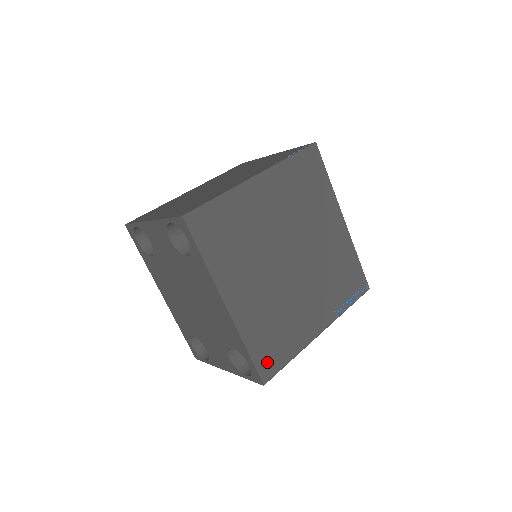
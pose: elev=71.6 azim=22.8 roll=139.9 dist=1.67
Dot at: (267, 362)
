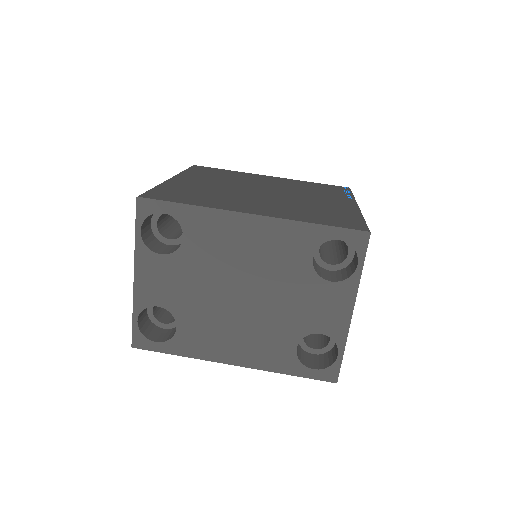
Dot at: (345, 224)
